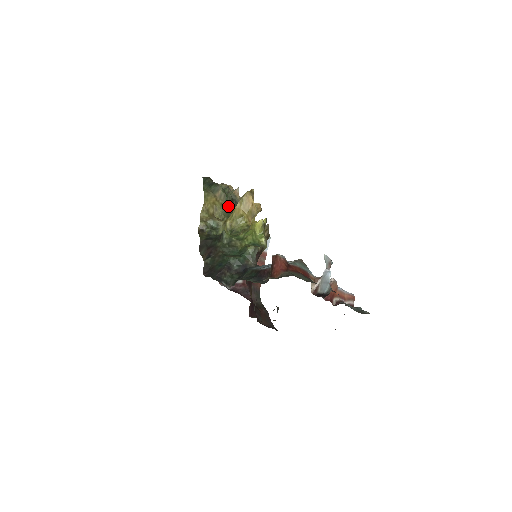
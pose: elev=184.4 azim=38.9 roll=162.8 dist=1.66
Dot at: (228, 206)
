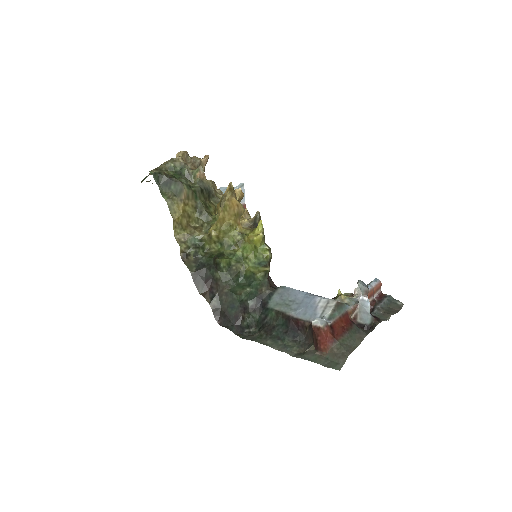
Dot at: (201, 204)
